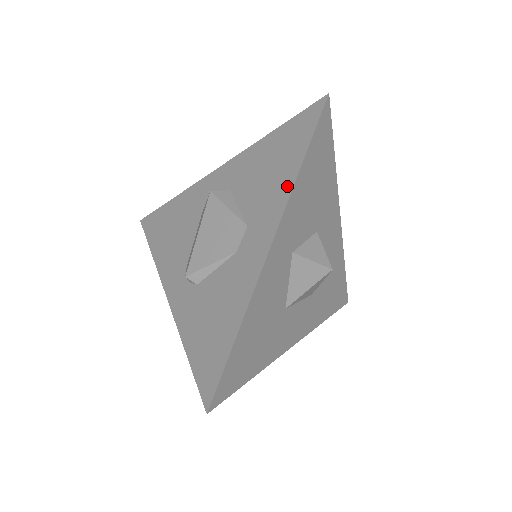
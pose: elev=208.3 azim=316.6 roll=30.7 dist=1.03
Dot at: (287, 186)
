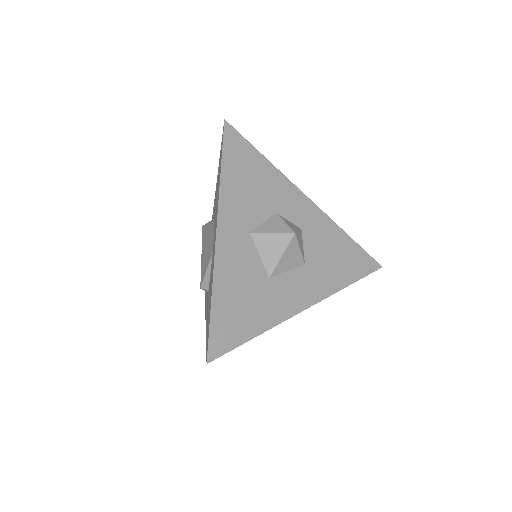
Dot at: (219, 190)
